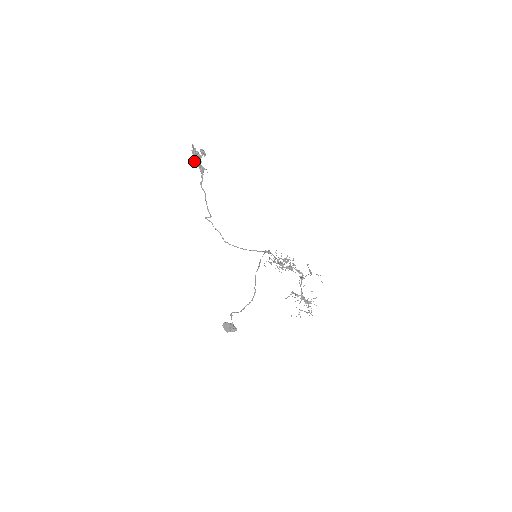
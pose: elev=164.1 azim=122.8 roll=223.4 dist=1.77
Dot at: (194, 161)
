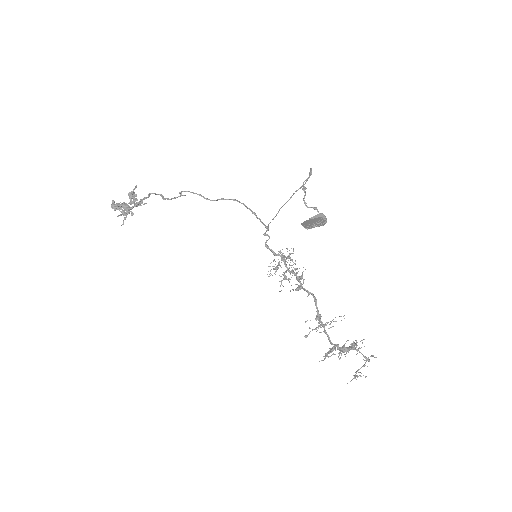
Dot at: (118, 215)
